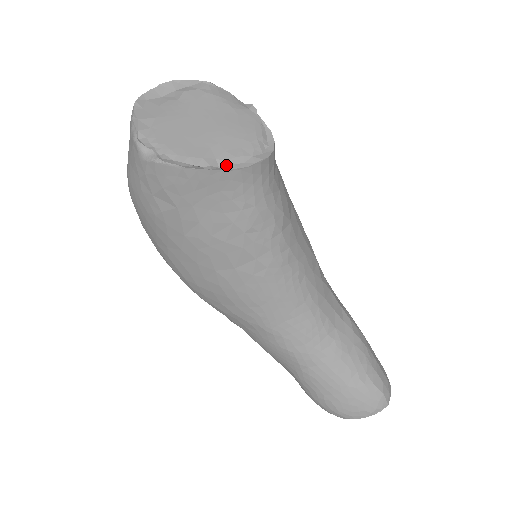
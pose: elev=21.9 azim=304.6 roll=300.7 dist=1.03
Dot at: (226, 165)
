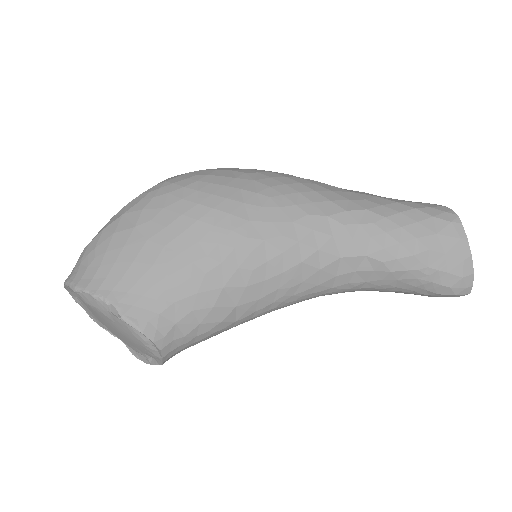
Dot at: occluded
